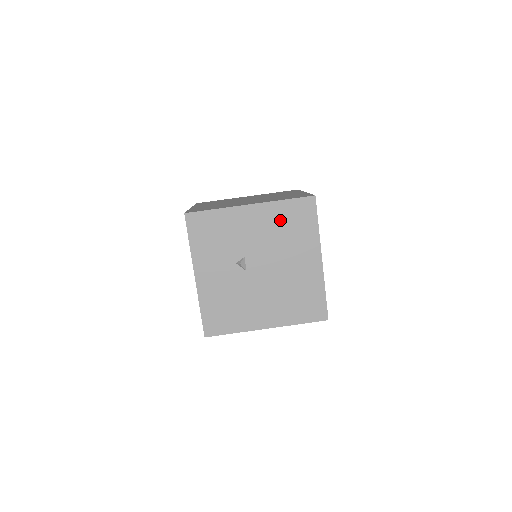
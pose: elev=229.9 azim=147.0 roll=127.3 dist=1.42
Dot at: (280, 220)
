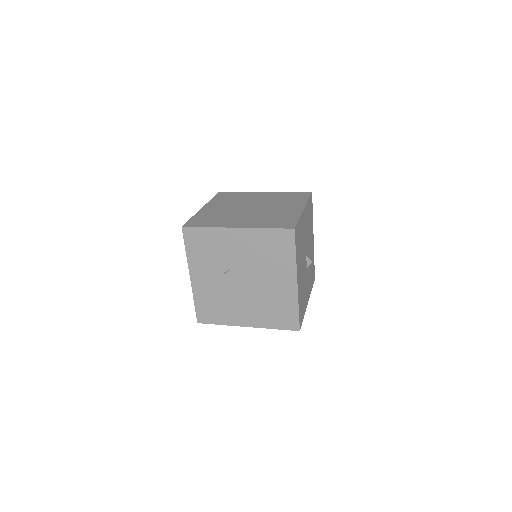
Dot at: (262, 245)
